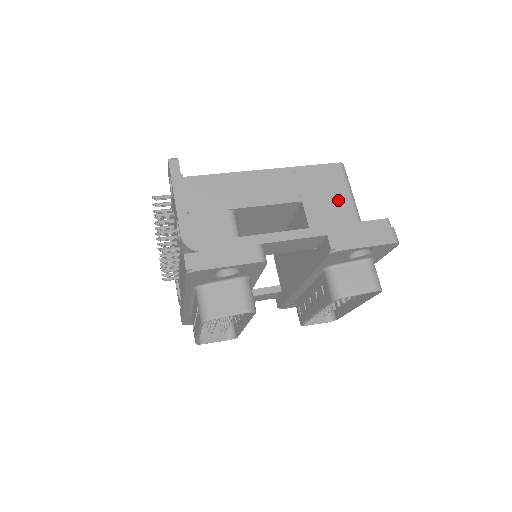
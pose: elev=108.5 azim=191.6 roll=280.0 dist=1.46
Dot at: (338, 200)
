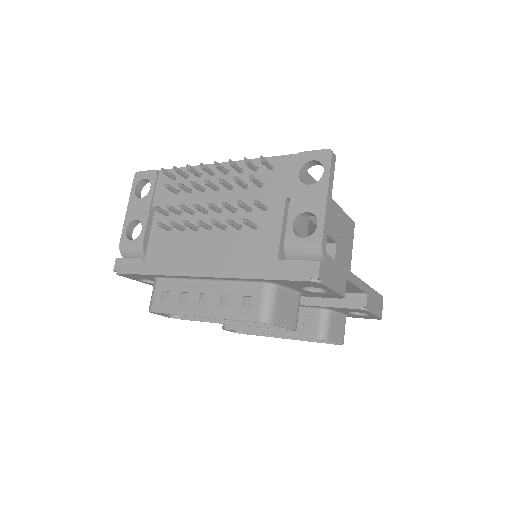
Dot at: (348, 255)
